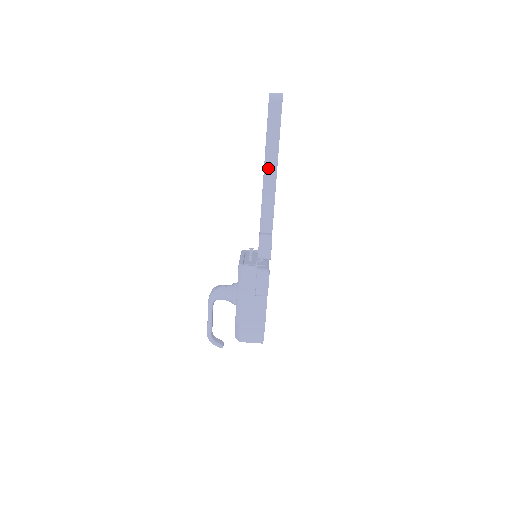
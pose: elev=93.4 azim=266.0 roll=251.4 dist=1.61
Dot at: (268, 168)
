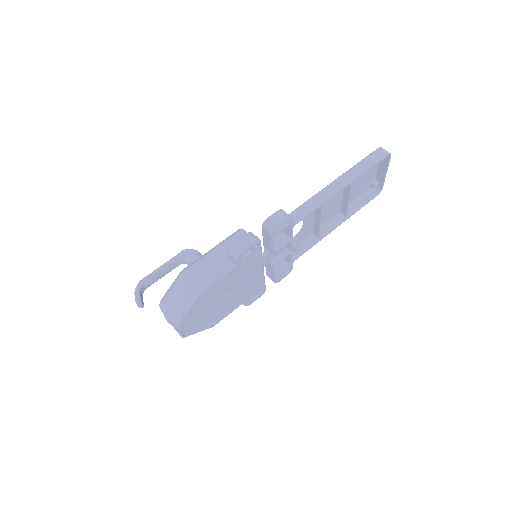
Dot at: (336, 183)
